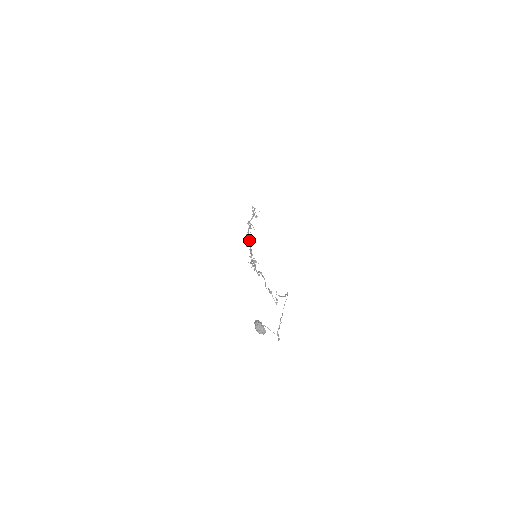
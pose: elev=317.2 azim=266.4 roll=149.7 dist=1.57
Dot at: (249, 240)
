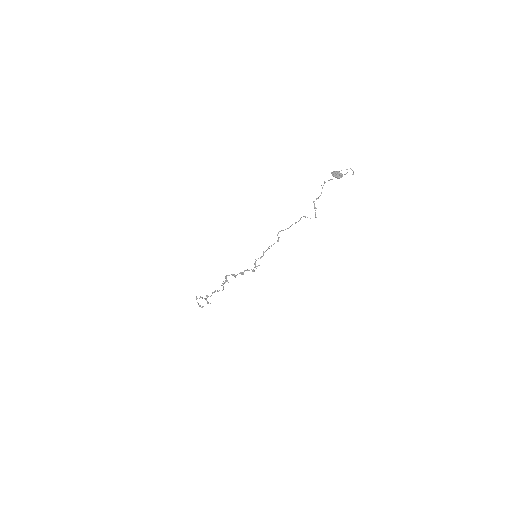
Dot at: occluded
